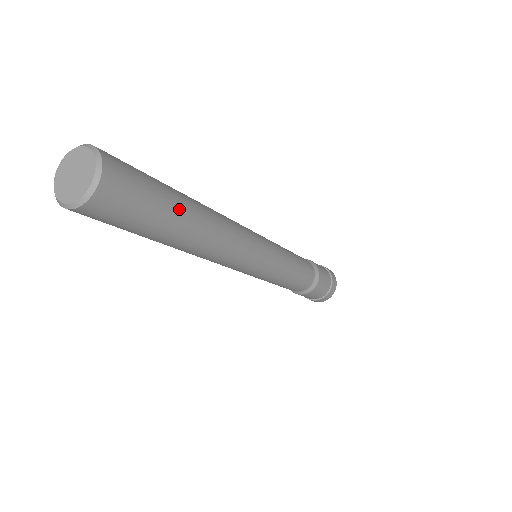
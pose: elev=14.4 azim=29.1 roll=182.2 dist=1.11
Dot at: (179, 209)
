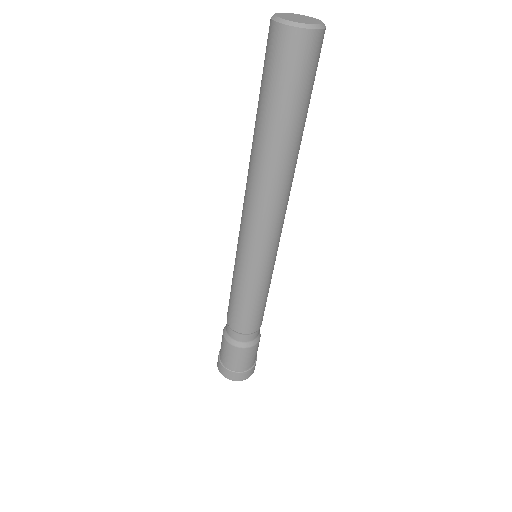
Dot at: (305, 121)
